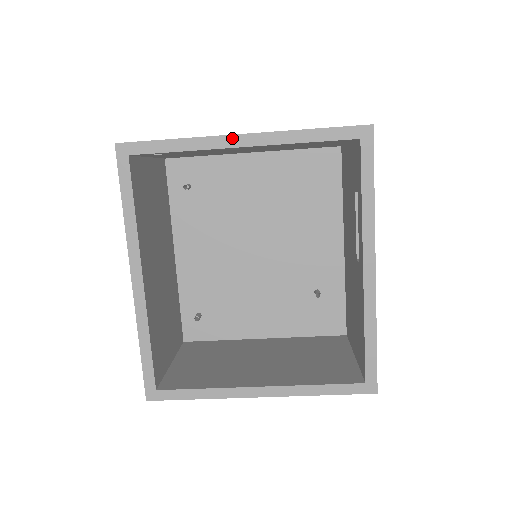
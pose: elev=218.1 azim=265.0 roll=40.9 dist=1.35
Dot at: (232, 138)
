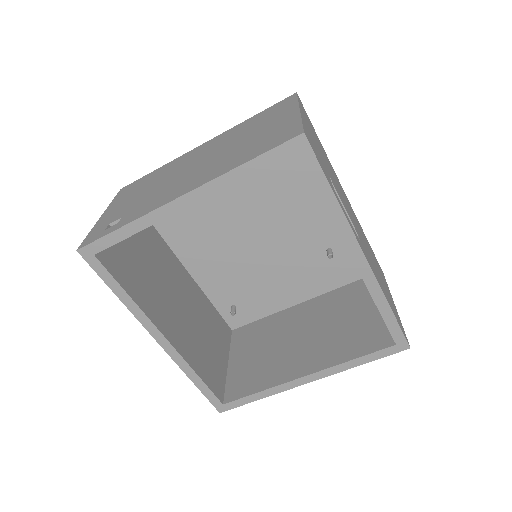
Dot at: (174, 204)
